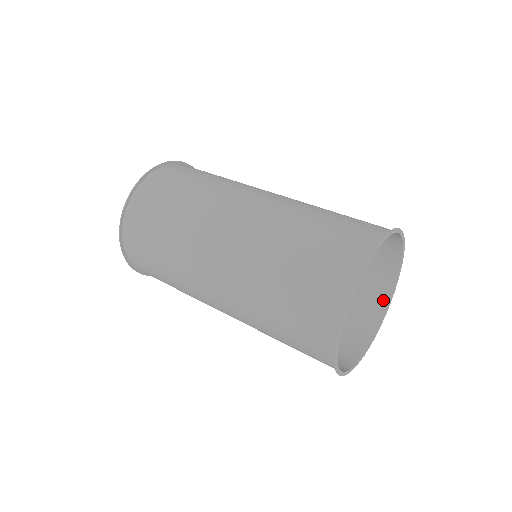
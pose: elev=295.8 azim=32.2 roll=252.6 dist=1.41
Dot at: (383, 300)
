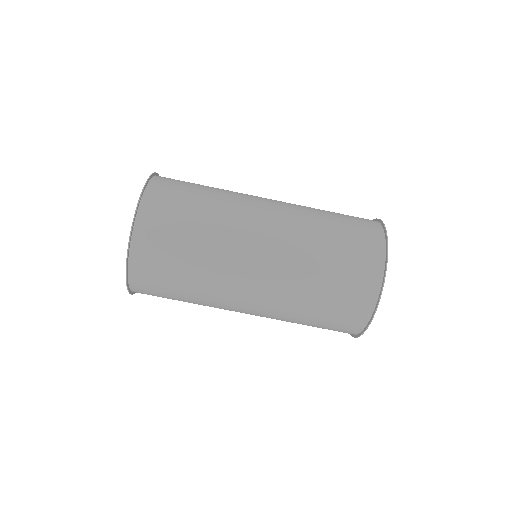
Dot at: occluded
